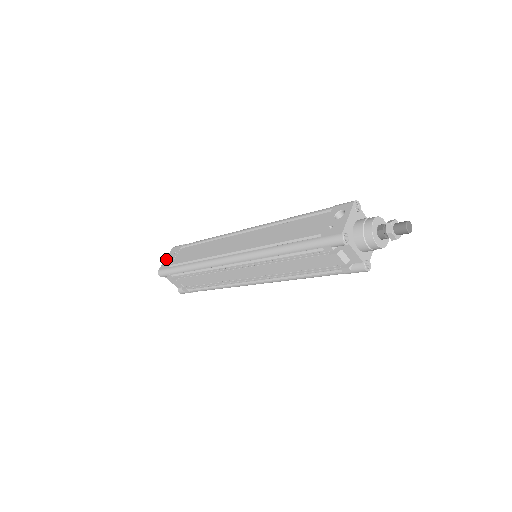
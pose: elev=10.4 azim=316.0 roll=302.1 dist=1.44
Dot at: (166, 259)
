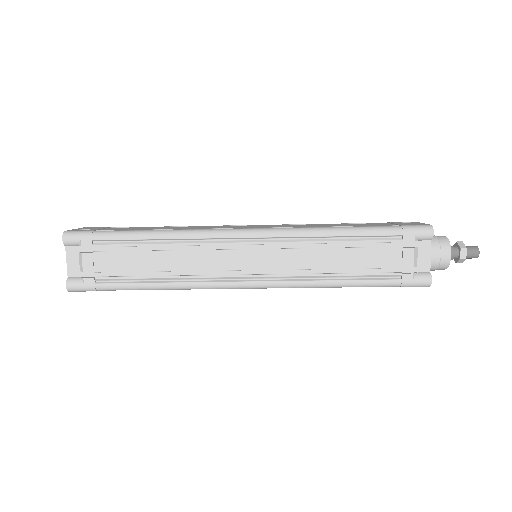
Dot at: (79, 228)
